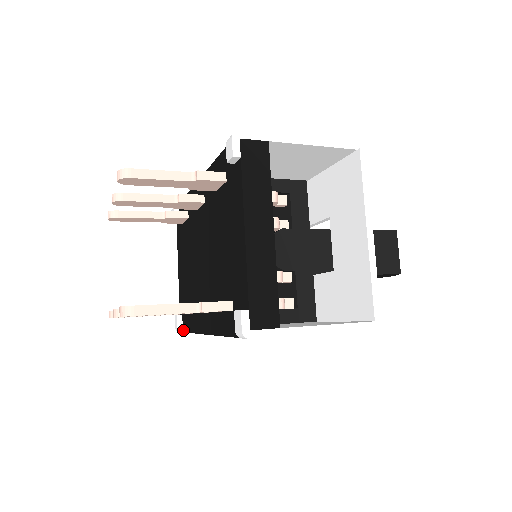
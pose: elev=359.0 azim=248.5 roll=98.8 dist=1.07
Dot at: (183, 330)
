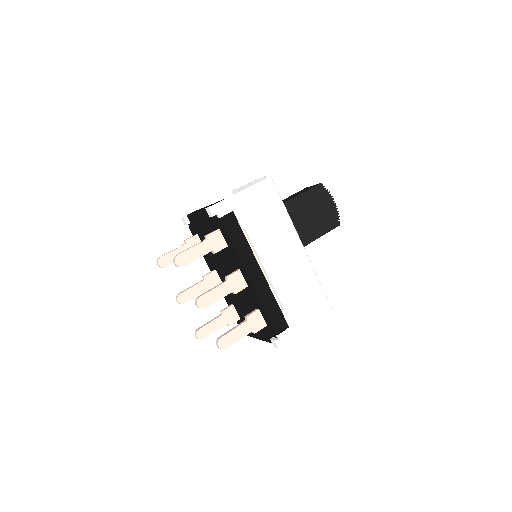
Dot at: (188, 226)
